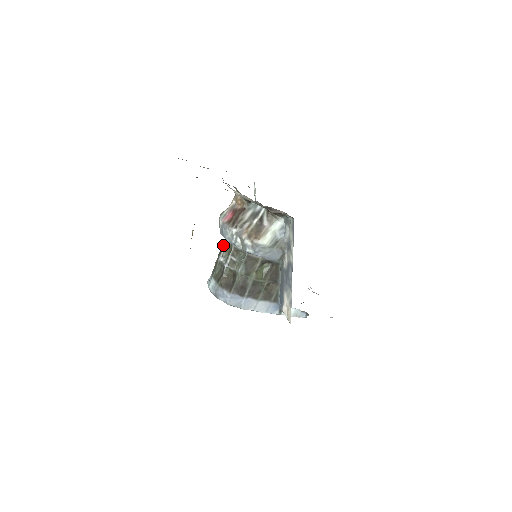
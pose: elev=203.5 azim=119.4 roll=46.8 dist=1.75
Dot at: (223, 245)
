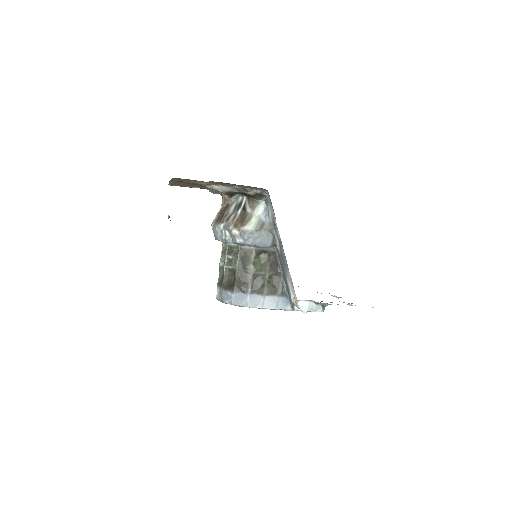
Dot at: occluded
